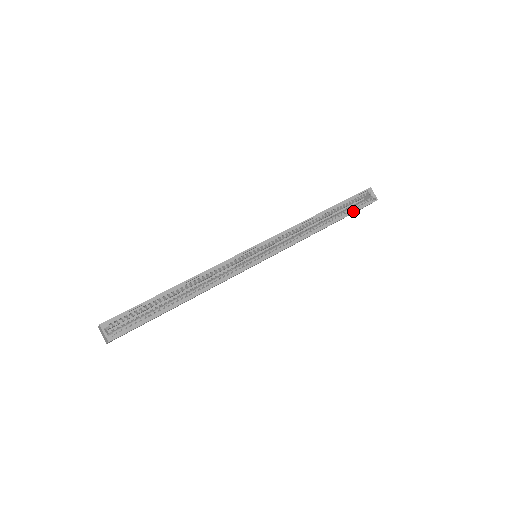
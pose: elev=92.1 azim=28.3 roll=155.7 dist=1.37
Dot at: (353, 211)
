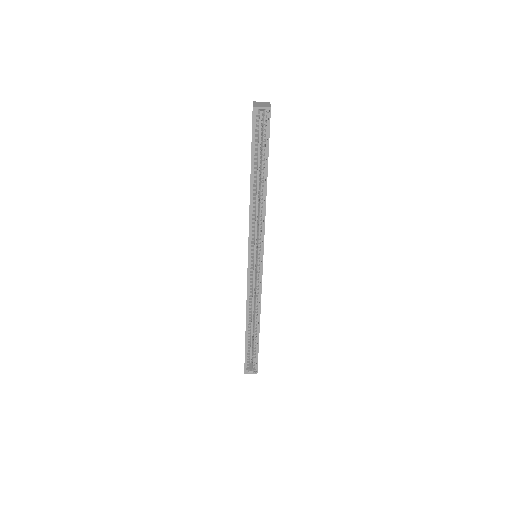
Dot at: (267, 149)
